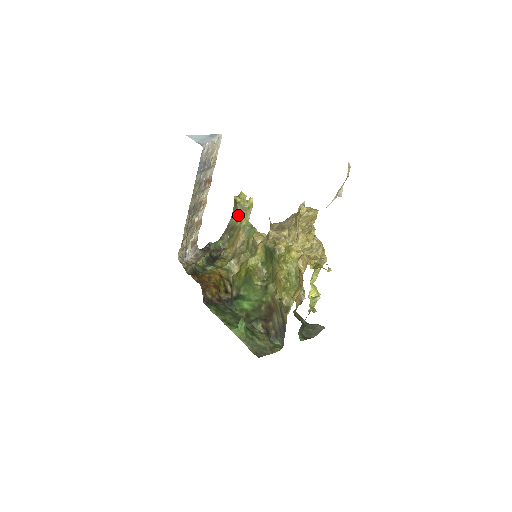
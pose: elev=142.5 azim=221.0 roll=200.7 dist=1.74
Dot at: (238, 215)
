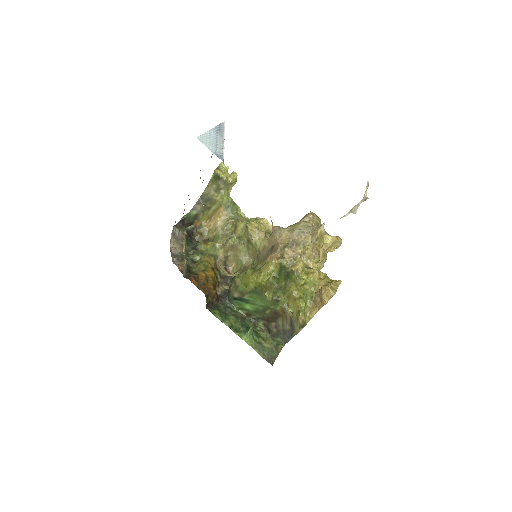
Dot at: (218, 189)
